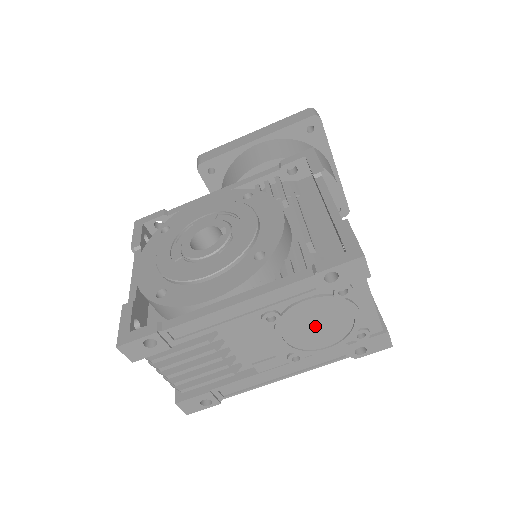
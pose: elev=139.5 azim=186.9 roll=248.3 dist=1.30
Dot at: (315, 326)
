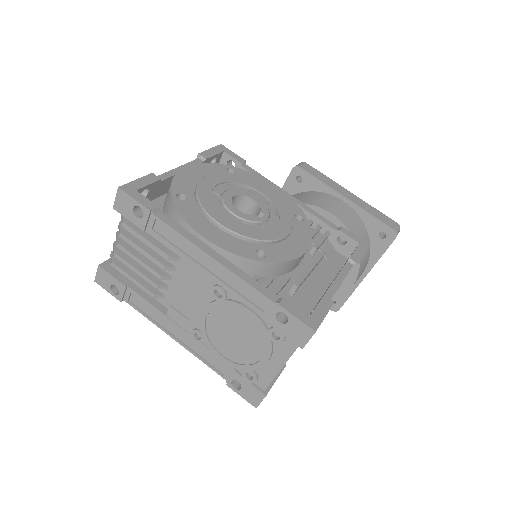
Dot at: (234, 333)
